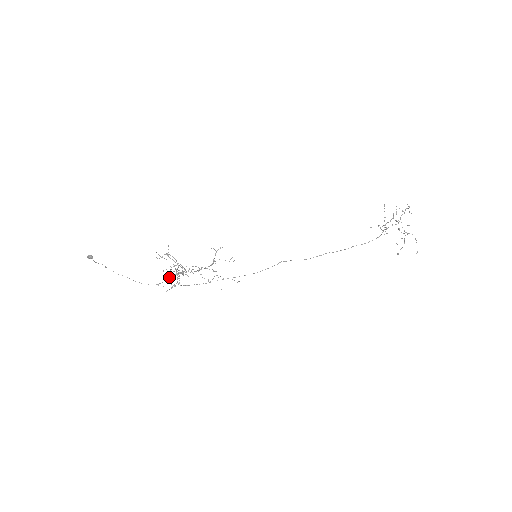
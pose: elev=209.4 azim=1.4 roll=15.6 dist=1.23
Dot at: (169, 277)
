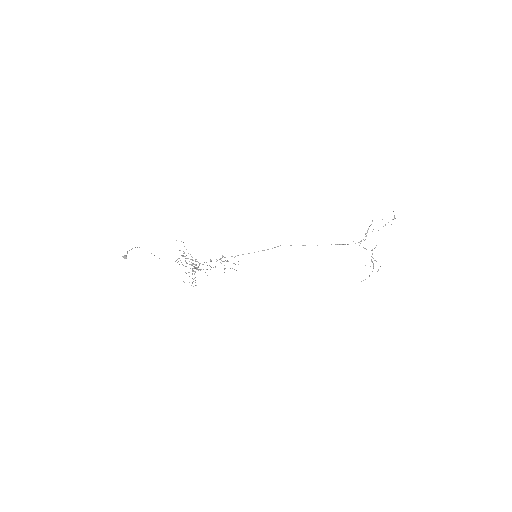
Dot at: (184, 253)
